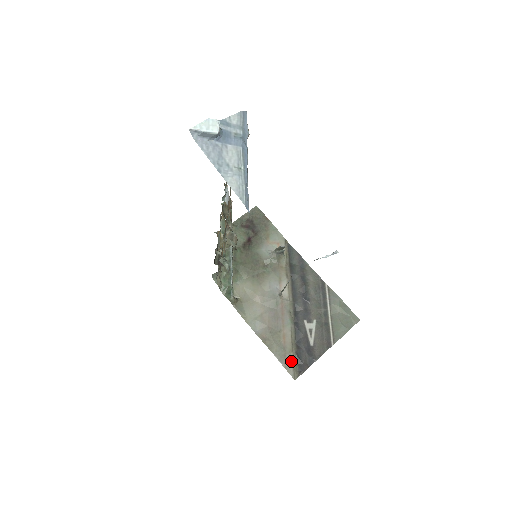
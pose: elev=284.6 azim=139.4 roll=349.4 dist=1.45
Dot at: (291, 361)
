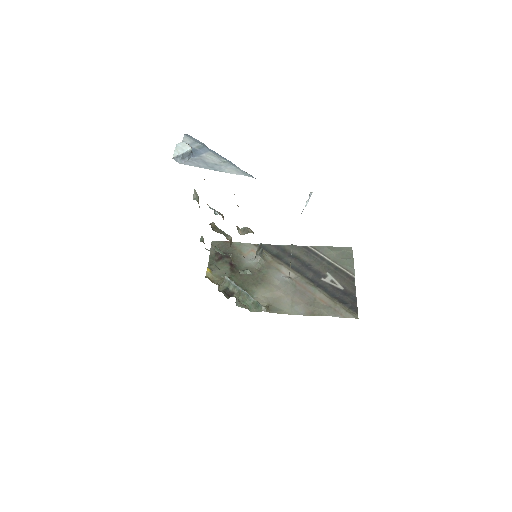
Dot at: (343, 310)
